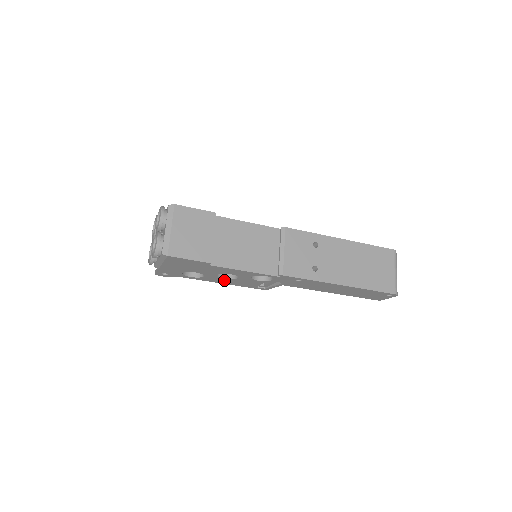
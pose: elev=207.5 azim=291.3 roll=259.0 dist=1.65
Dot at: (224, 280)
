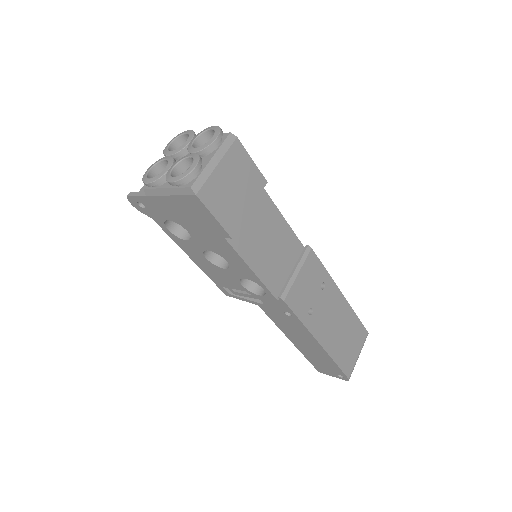
Dot at: (202, 259)
